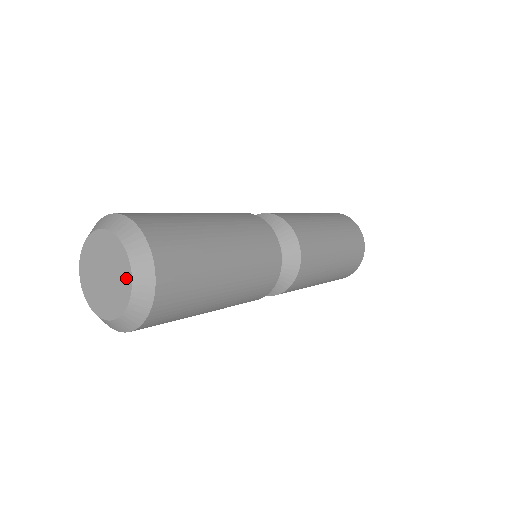
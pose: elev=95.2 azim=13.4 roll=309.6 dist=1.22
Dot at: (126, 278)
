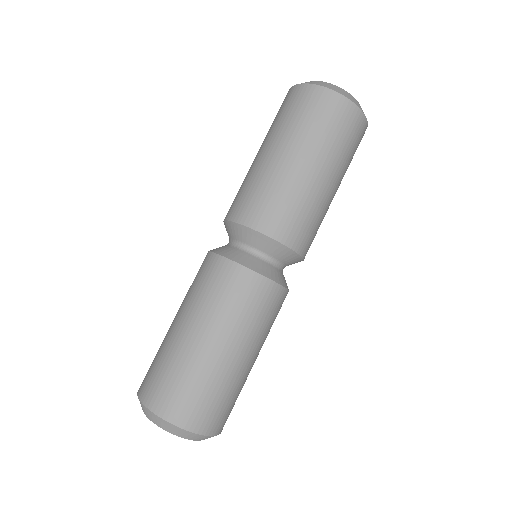
Dot at: occluded
